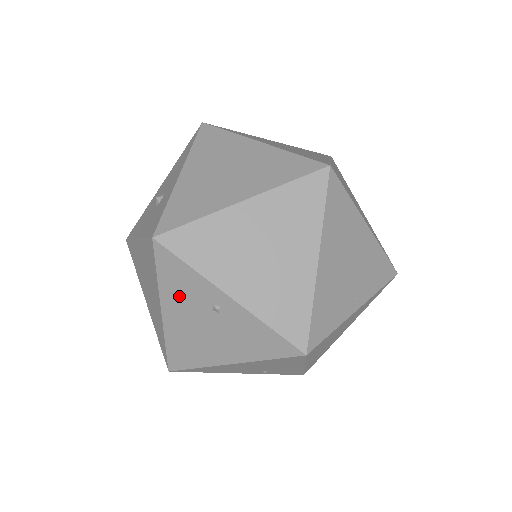
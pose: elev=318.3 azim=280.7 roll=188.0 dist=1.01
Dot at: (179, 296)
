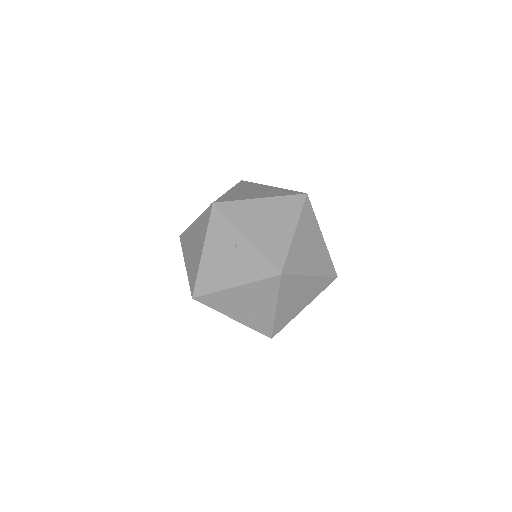
Dot at: (217, 239)
